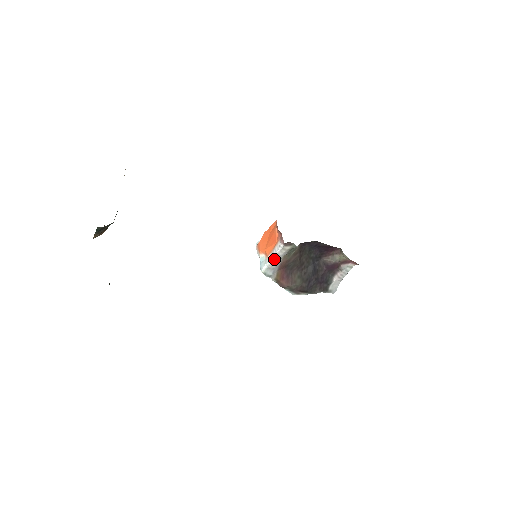
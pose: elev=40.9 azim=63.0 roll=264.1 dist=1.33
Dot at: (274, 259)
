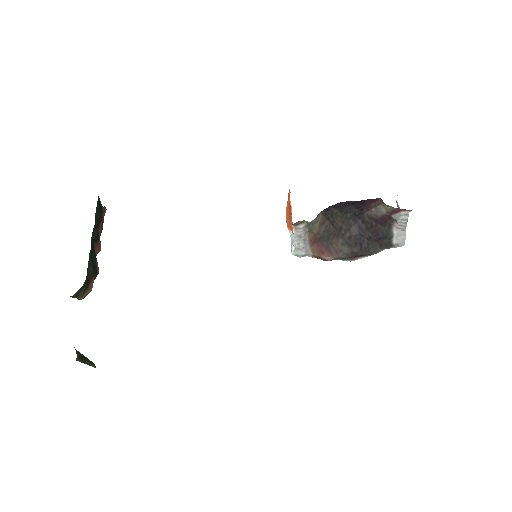
Dot at: (296, 240)
